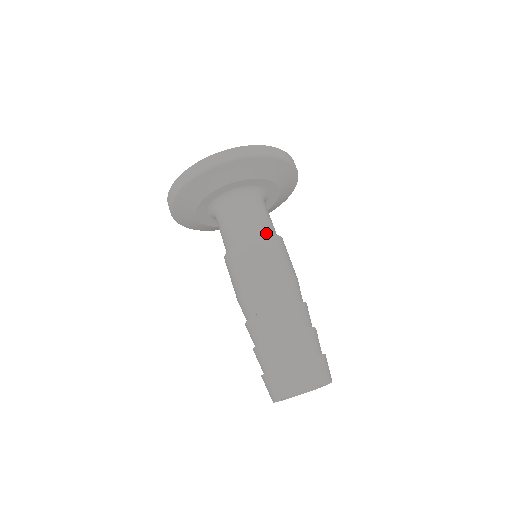
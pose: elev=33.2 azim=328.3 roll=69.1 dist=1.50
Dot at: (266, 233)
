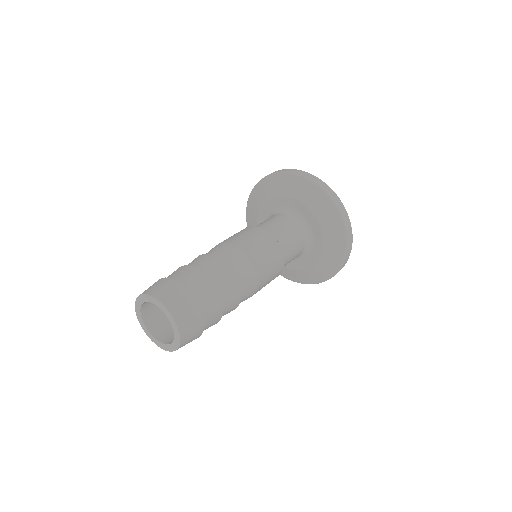
Dot at: occluded
